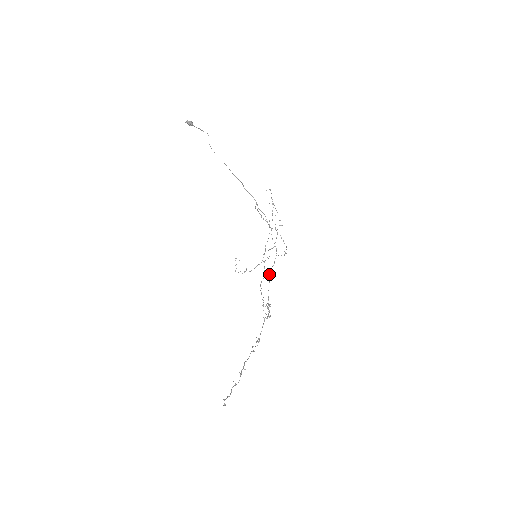
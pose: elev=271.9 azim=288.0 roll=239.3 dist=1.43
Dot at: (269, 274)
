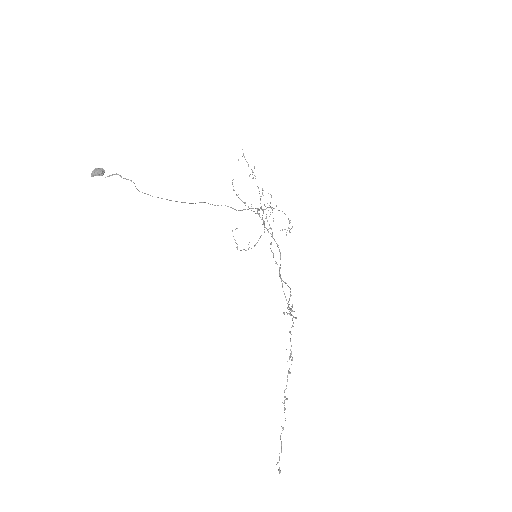
Dot at: (279, 276)
